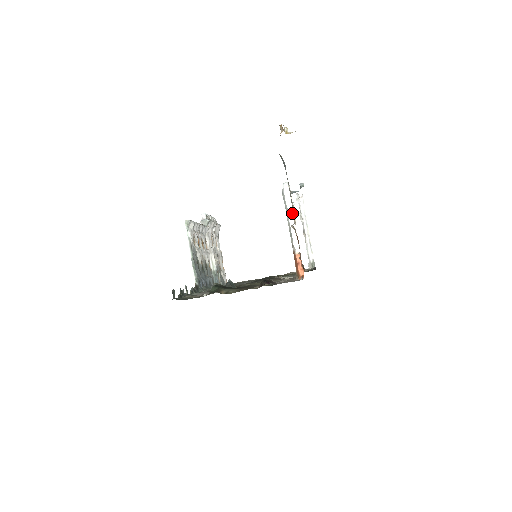
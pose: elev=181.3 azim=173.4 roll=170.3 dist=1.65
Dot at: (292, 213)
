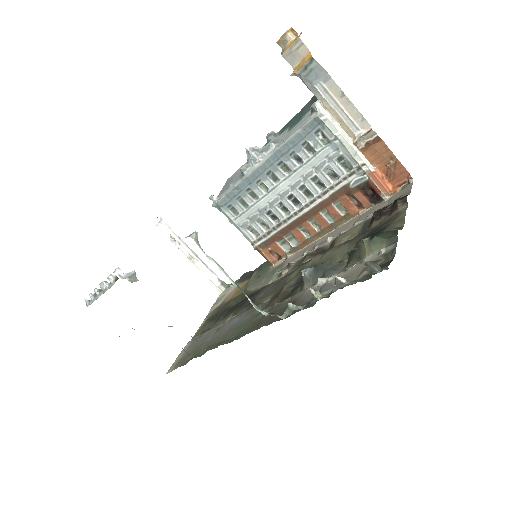
Dot at: (342, 131)
